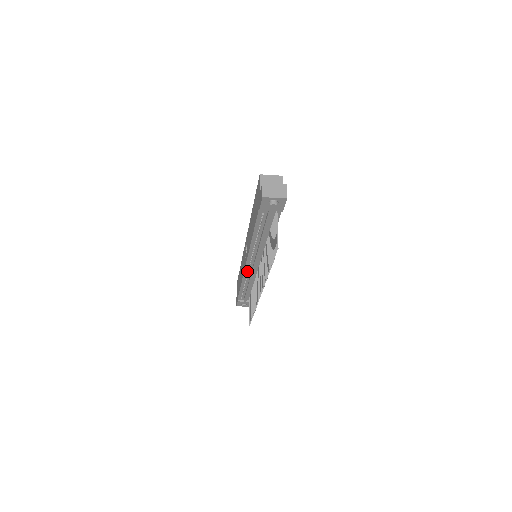
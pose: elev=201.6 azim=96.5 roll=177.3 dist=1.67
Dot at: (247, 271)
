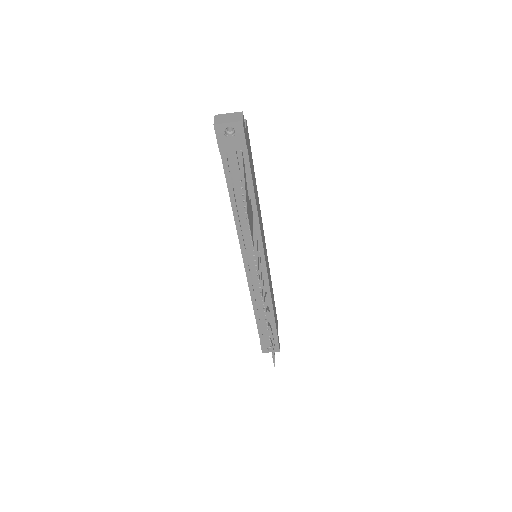
Dot at: (251, 280)
